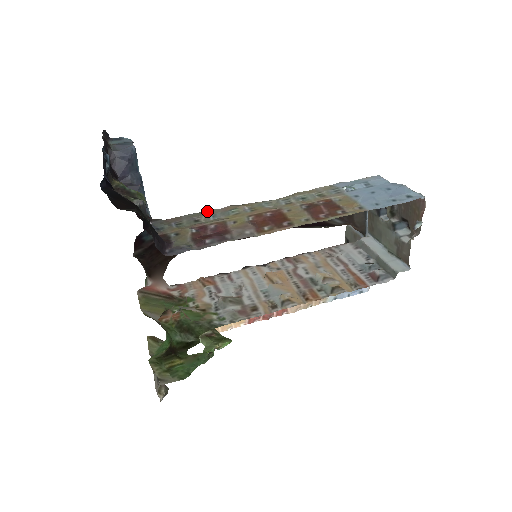
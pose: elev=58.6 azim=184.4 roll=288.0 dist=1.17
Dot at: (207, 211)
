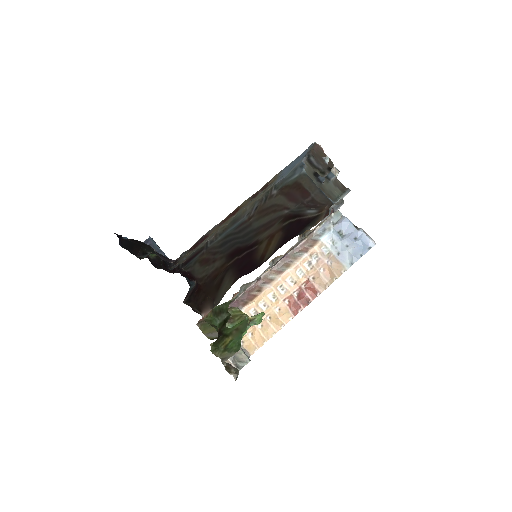
Dot at: (204, 244)
